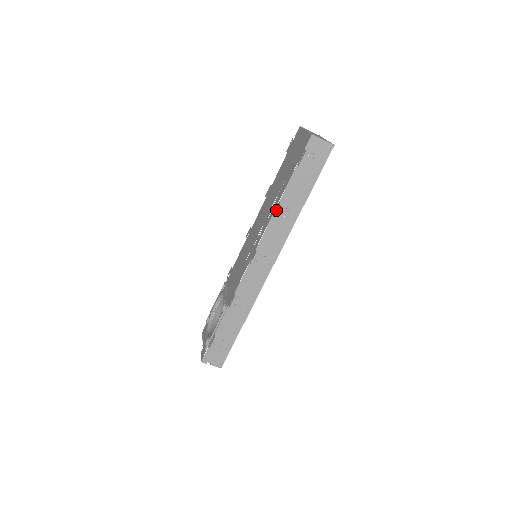
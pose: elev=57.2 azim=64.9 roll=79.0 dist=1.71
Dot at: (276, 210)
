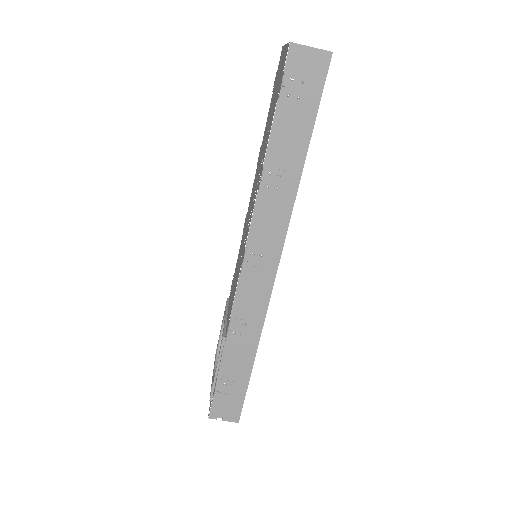
Dot at: occluded
